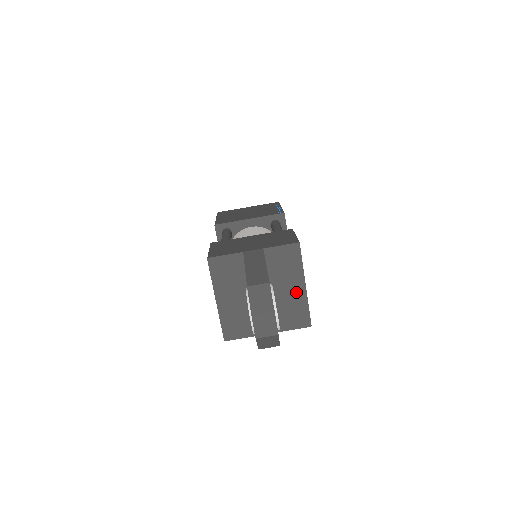
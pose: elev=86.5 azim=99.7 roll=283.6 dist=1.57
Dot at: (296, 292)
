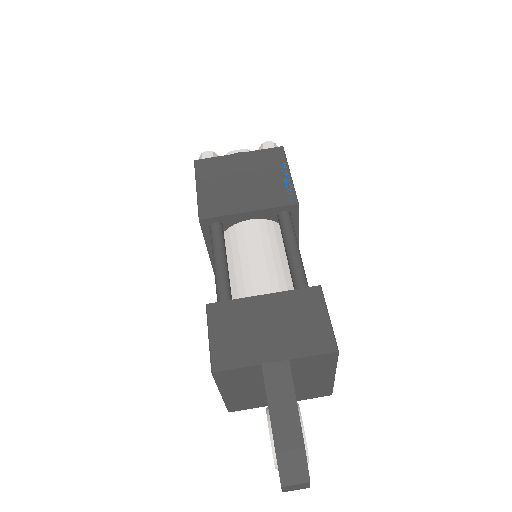
Dot at: (322, 380)
